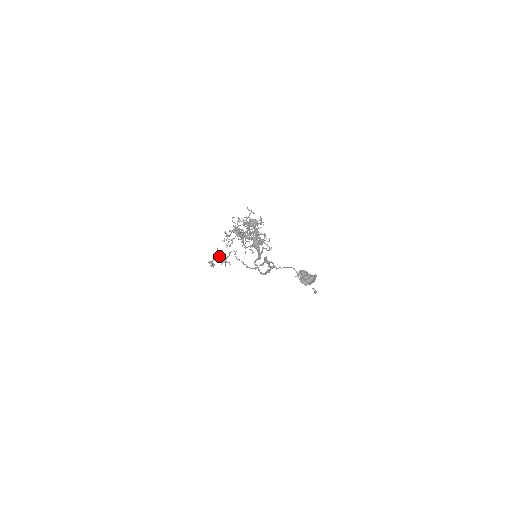
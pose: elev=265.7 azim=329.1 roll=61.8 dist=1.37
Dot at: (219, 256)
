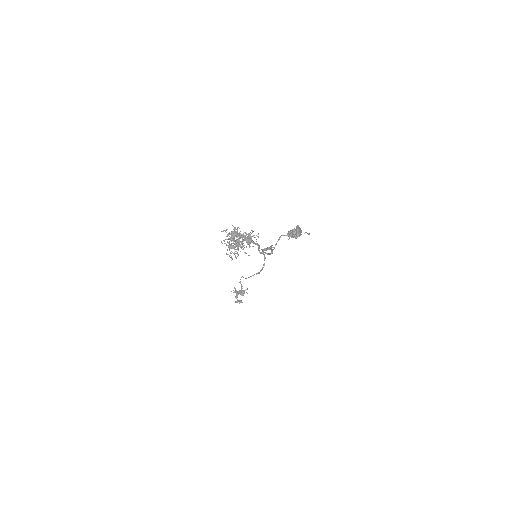
Dot at: (237, 293)
